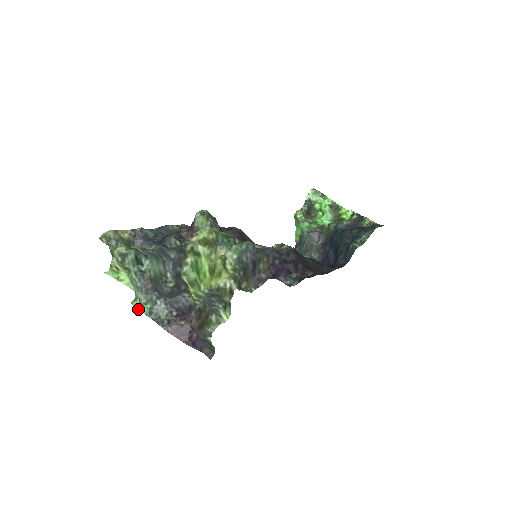
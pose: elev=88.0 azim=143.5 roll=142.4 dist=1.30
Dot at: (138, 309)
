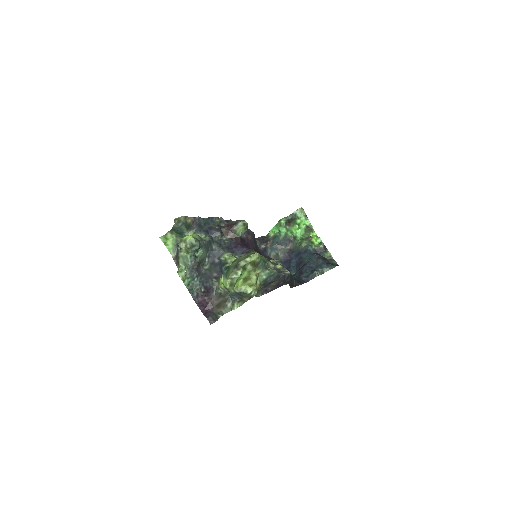
Dot at: (181, 279)
